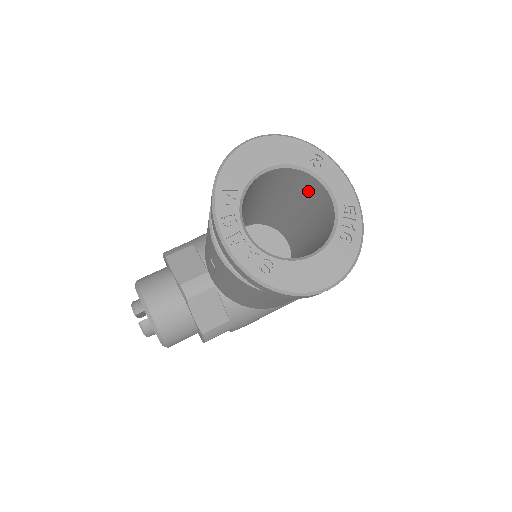
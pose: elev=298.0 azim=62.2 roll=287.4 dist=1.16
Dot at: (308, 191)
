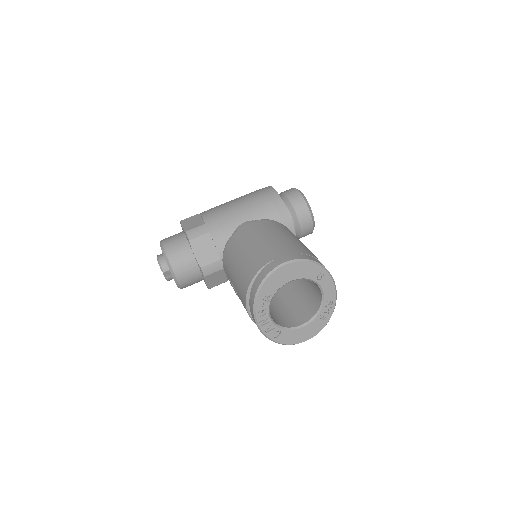
Dot at: occluded
